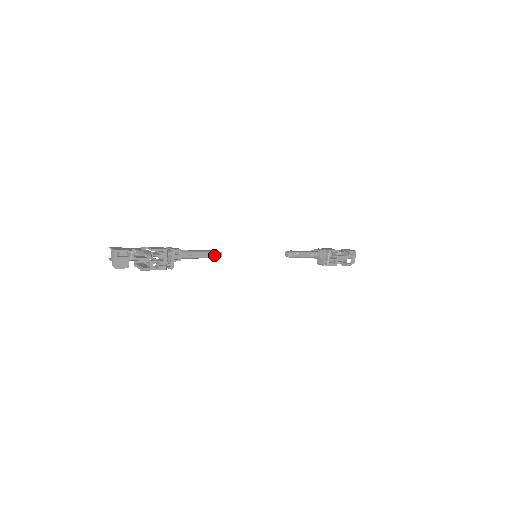
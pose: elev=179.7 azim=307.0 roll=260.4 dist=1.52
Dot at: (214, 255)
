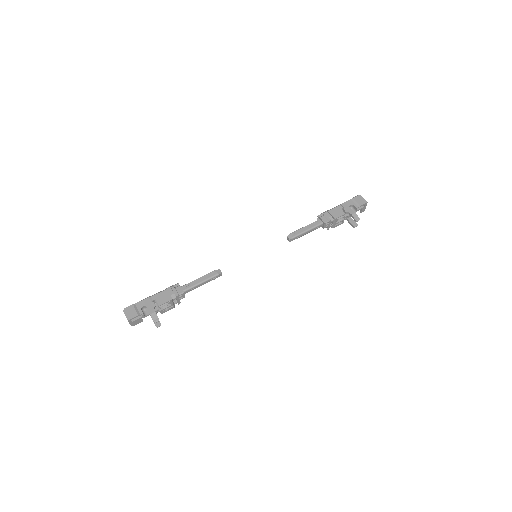
Dot at: (215, 278)
